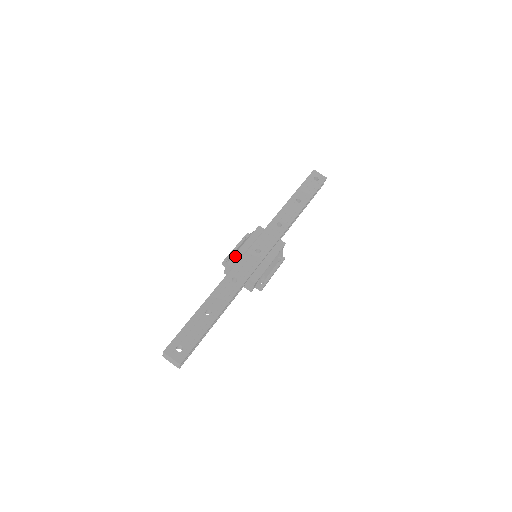
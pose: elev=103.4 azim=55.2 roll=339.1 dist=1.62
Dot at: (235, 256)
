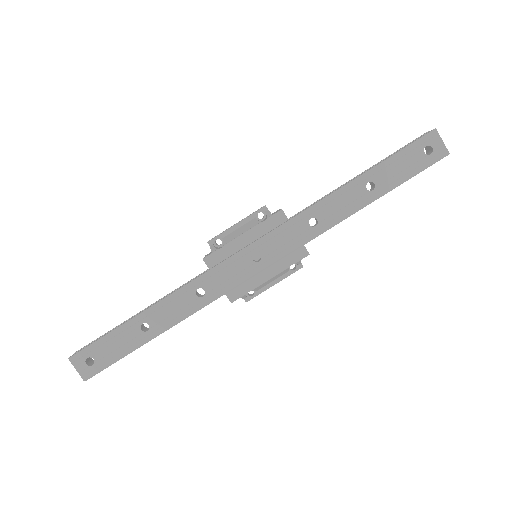
Dot at: (220, 251)
